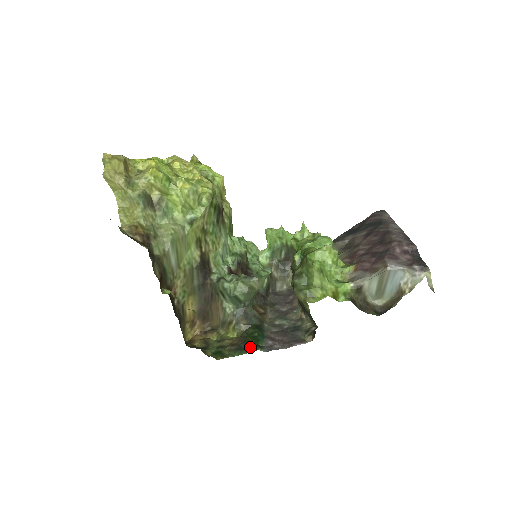
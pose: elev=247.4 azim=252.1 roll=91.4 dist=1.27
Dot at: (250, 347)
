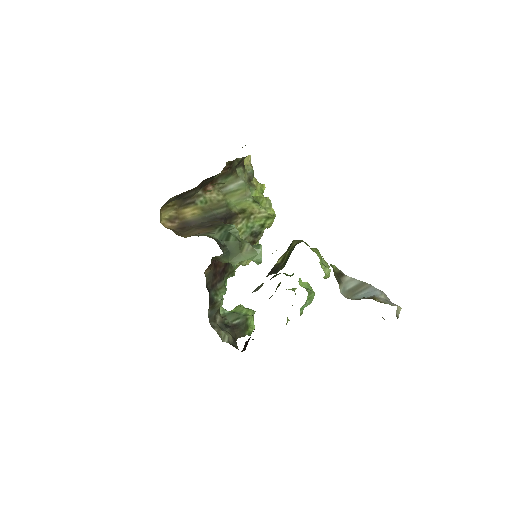
Dot at: occluded
